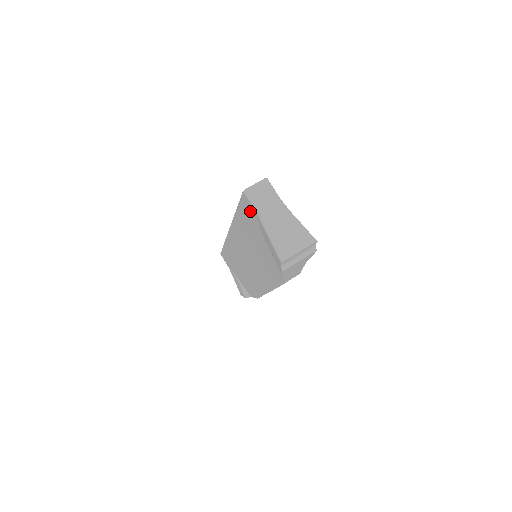
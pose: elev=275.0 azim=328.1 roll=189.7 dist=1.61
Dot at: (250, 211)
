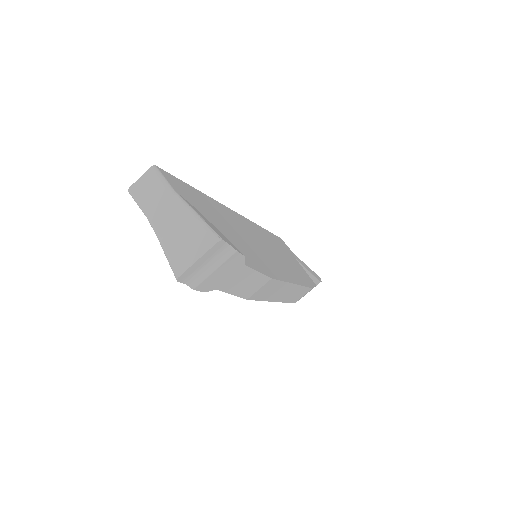
Dot at: occluded
